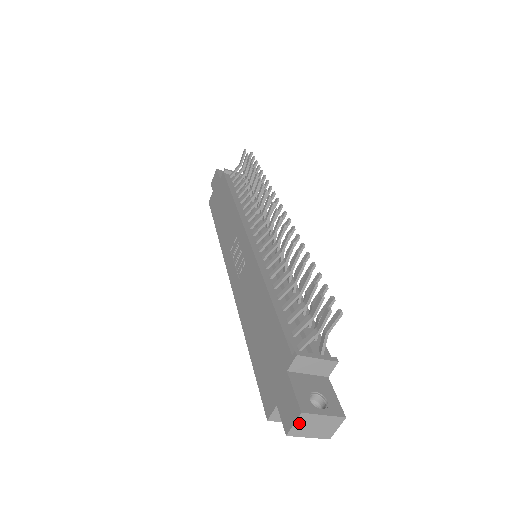
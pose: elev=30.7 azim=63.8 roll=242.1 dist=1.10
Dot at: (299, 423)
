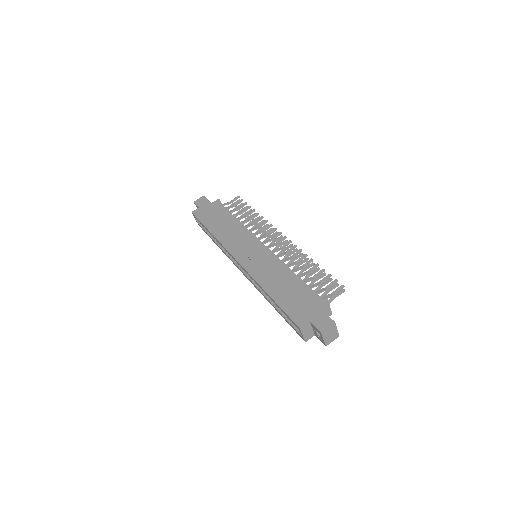
Dot at: (329, 328)
